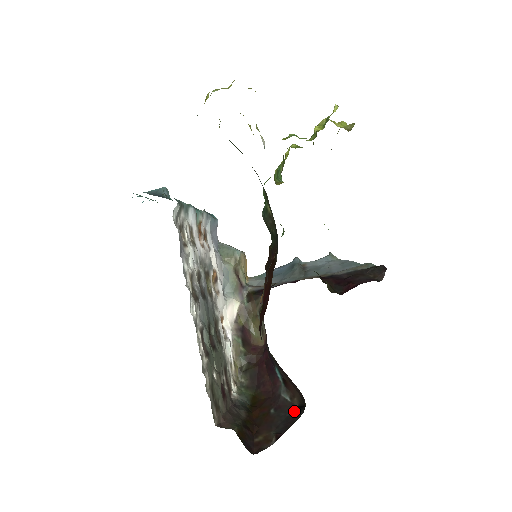
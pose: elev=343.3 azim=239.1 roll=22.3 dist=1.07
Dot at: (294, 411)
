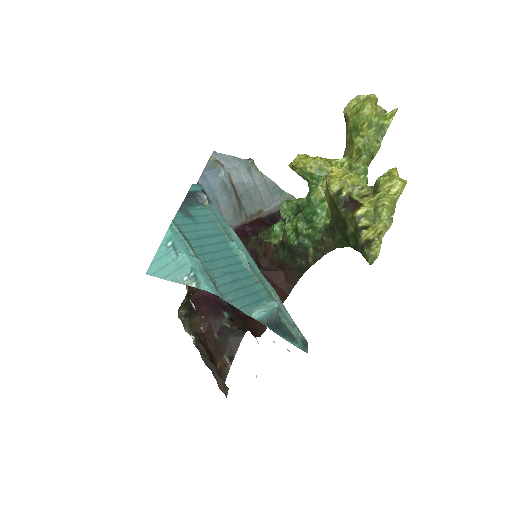
Dot at: (234, 335)
